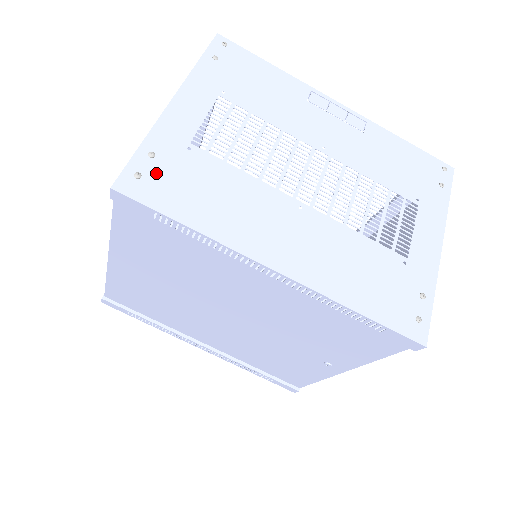
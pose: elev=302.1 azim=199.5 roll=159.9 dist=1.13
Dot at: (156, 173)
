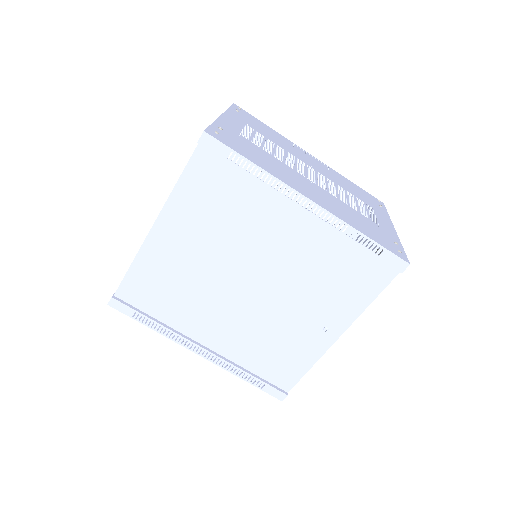
Dot at: (226, 136)
